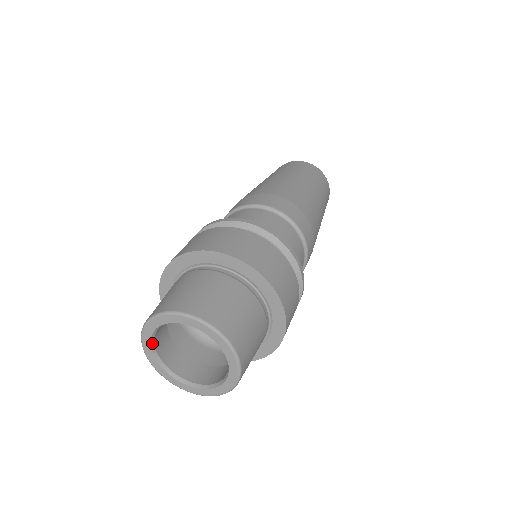
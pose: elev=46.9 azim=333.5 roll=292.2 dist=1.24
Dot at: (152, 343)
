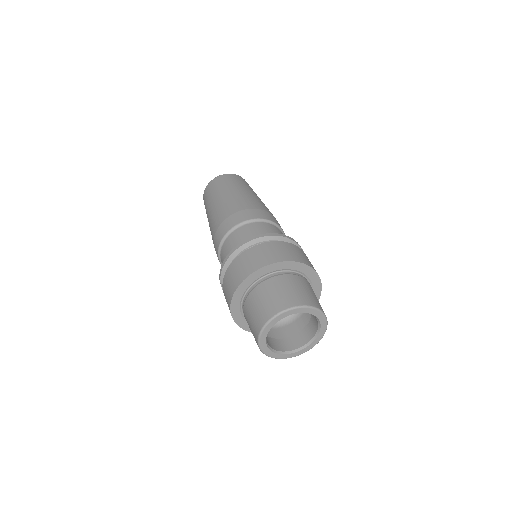
Dot at: (271, 350)
